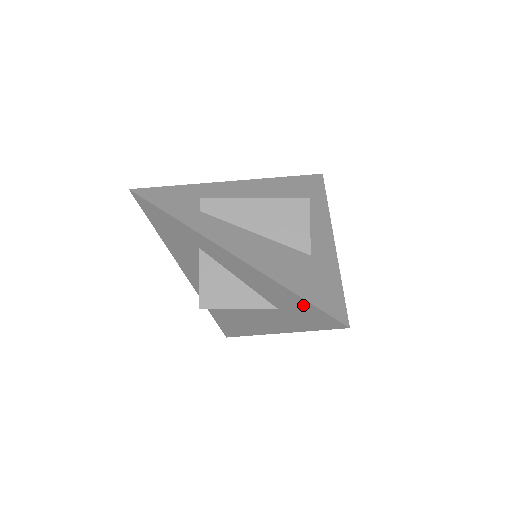
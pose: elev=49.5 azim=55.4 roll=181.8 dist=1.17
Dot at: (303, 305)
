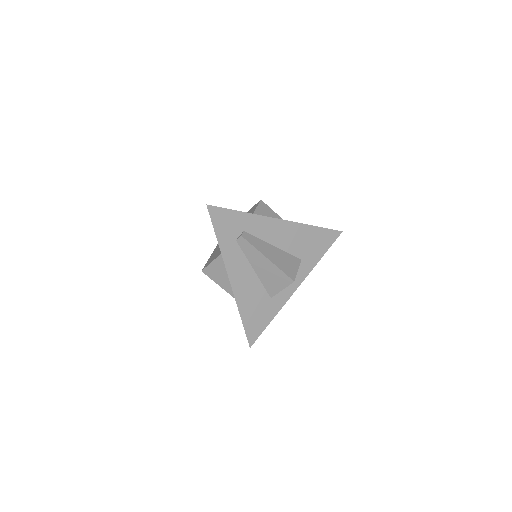
Dot at: occluded
